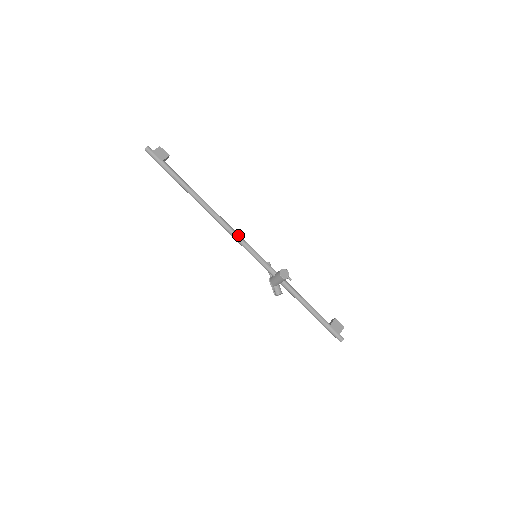
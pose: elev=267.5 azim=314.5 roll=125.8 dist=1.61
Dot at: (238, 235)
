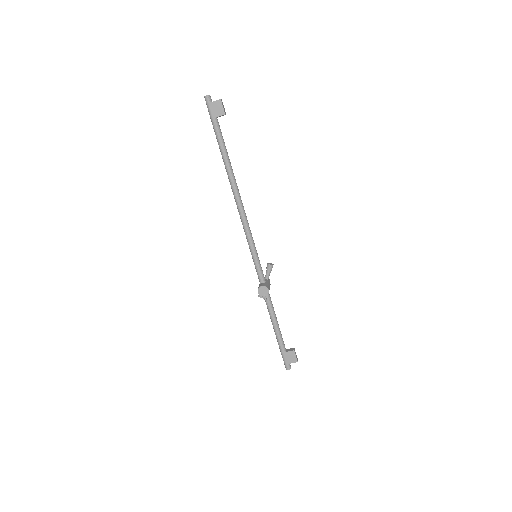
Dot at: (247, 230)
